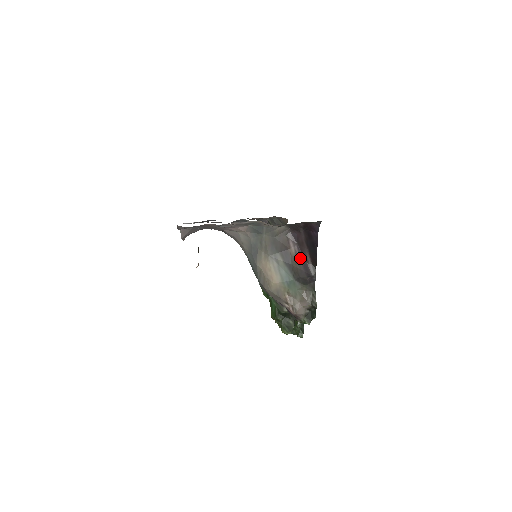
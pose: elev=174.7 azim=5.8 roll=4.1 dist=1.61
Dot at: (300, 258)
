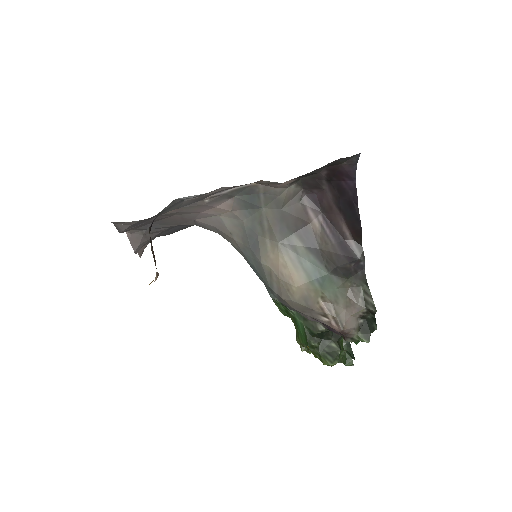
Dot at: (331, 234)
